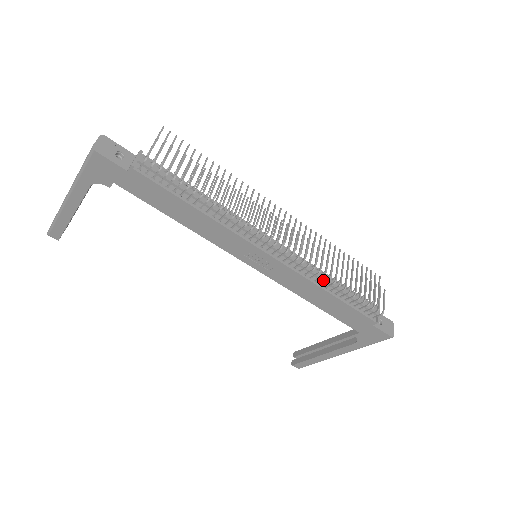
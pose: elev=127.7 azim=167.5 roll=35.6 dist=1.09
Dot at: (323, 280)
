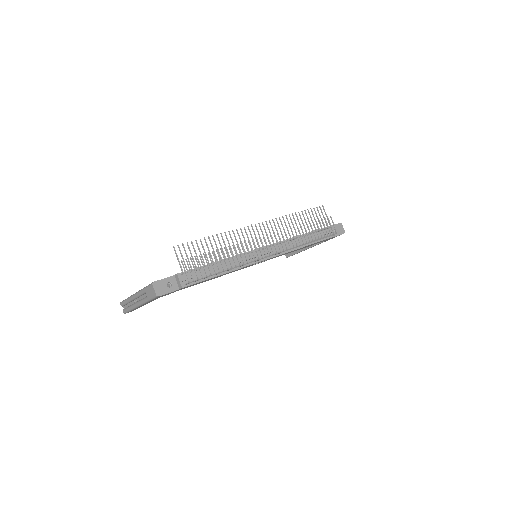
Dot at: (299, 243)
